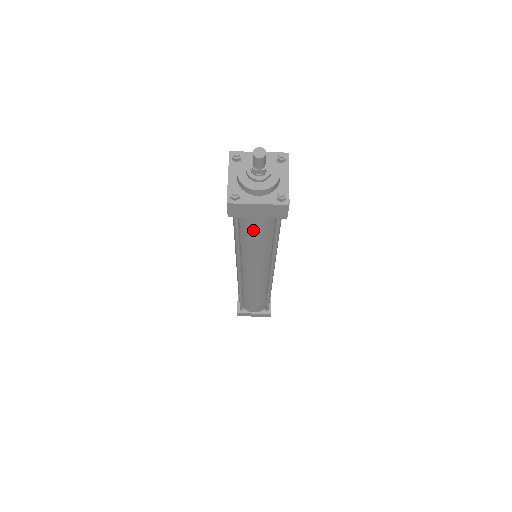
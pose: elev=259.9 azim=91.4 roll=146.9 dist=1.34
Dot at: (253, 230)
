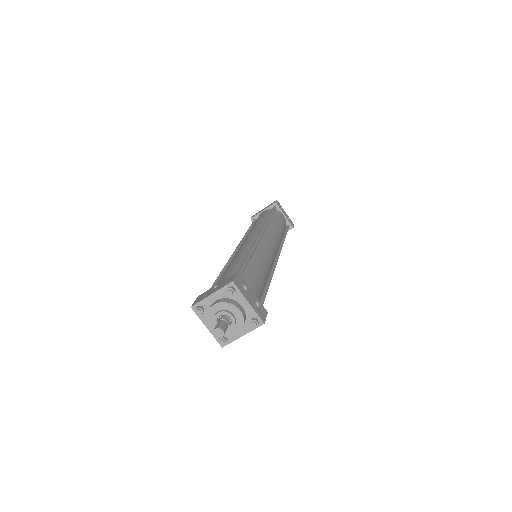
Dot at: occluded
